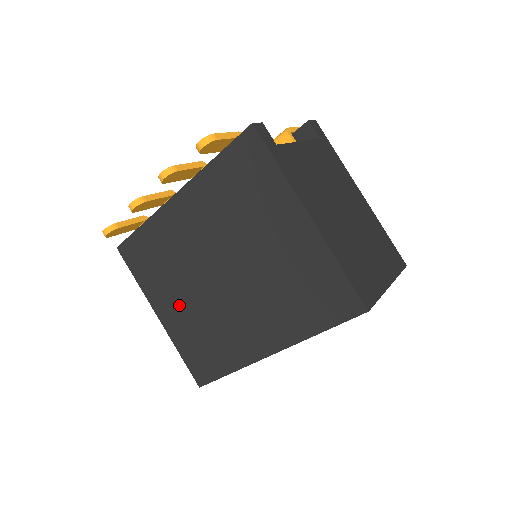
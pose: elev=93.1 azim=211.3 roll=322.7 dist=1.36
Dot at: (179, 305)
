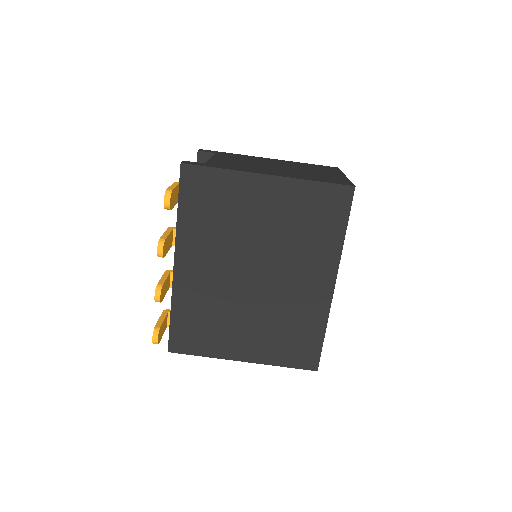
Dot at: (248, 333)
